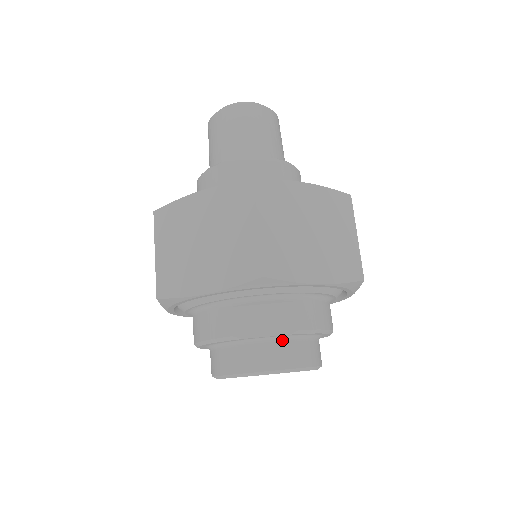
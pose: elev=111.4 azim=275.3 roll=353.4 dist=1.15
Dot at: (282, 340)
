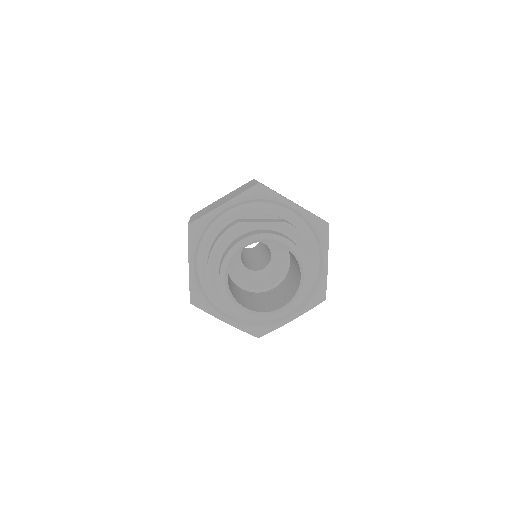
Dot at: (274, 231)
